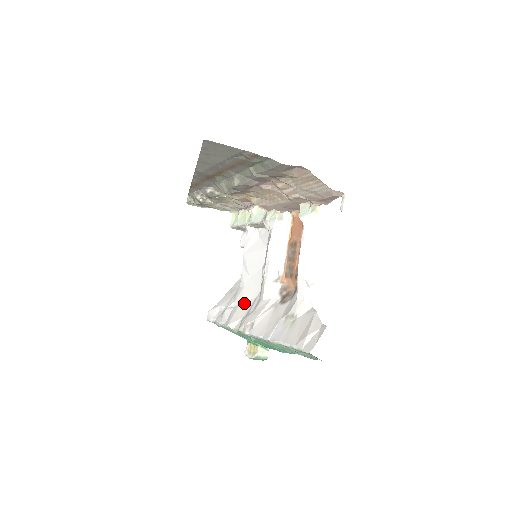
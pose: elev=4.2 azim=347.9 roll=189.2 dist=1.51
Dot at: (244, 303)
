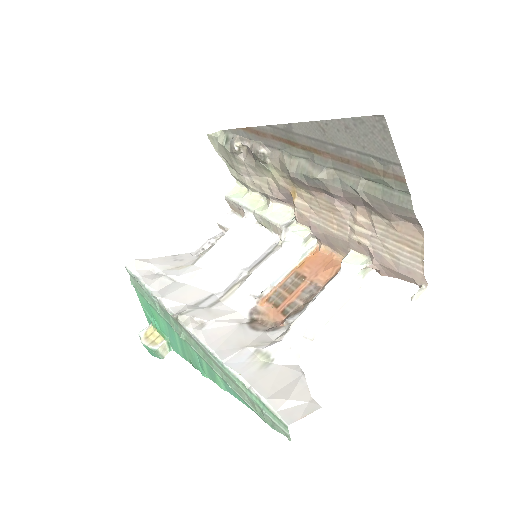
Dot at: (194, 288)
